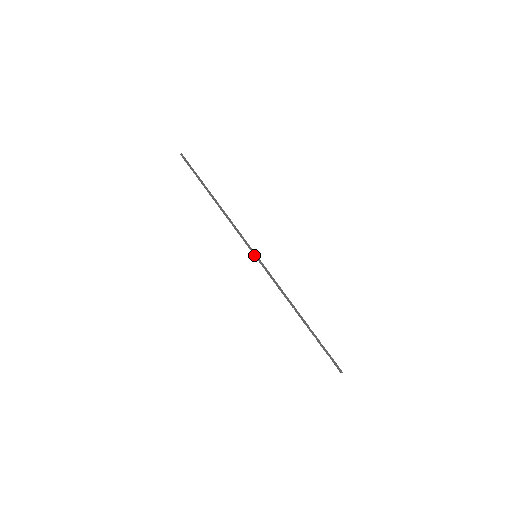
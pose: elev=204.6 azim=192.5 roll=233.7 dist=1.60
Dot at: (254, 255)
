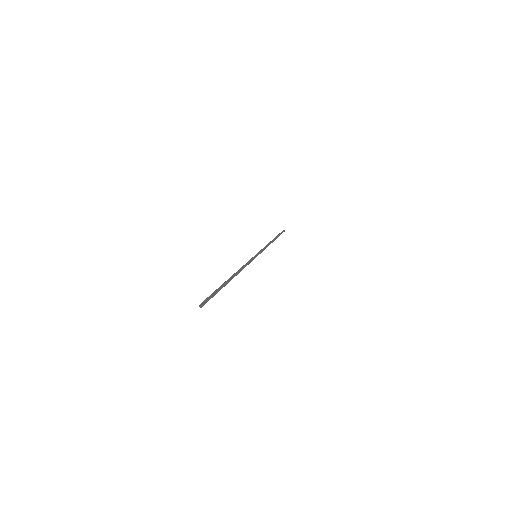
Dot at: (255, 255)
